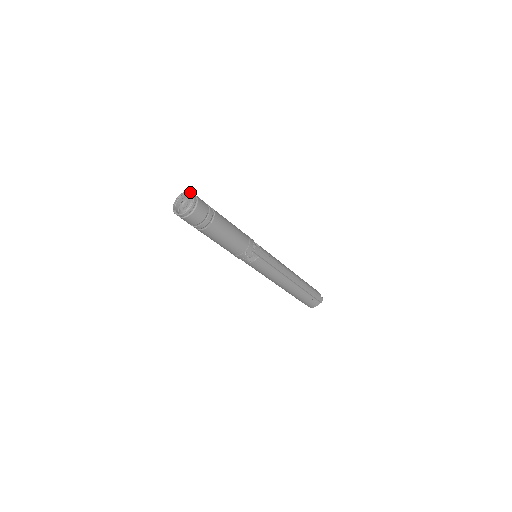
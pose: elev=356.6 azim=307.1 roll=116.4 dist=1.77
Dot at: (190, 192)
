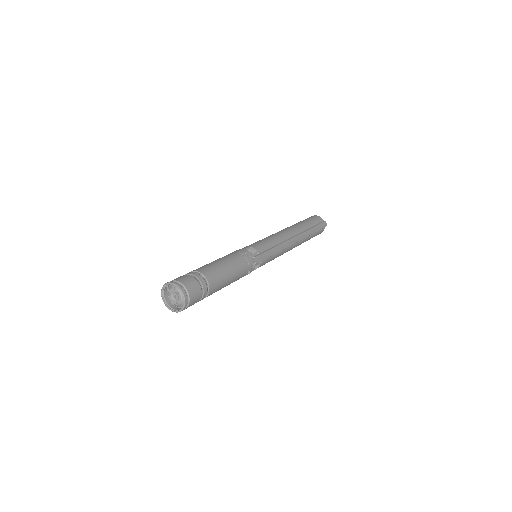
Dot at: (173, 284)
